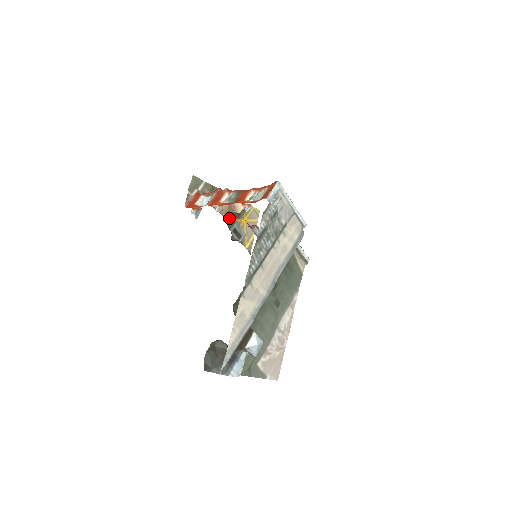
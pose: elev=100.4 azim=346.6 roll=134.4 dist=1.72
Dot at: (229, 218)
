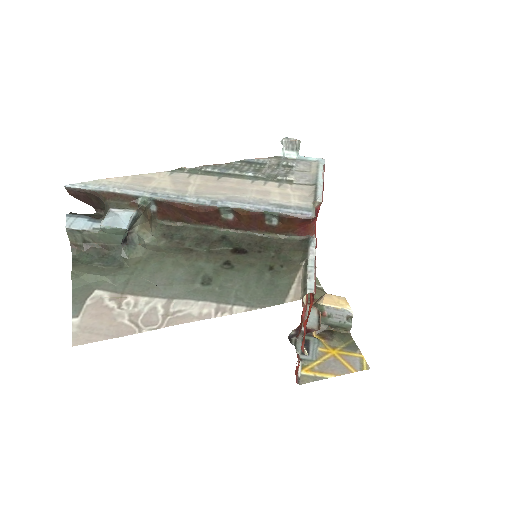
Dot at: occluded
